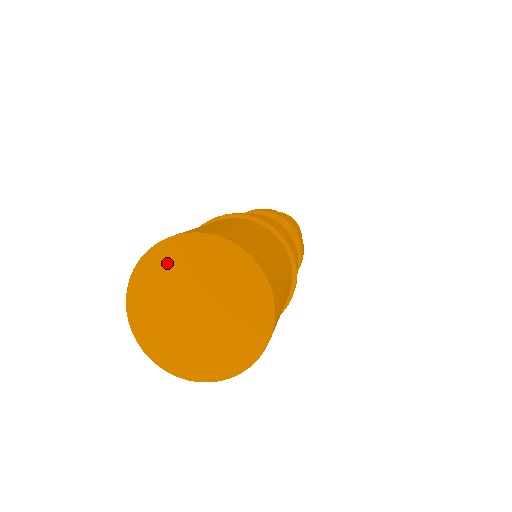
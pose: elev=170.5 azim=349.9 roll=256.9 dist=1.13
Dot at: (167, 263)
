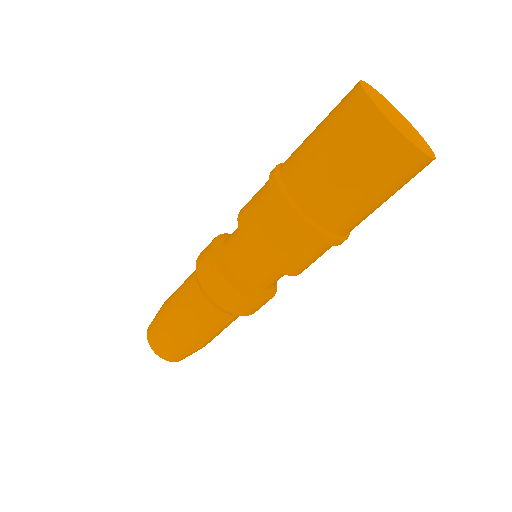
Dot at: (371, 92)
